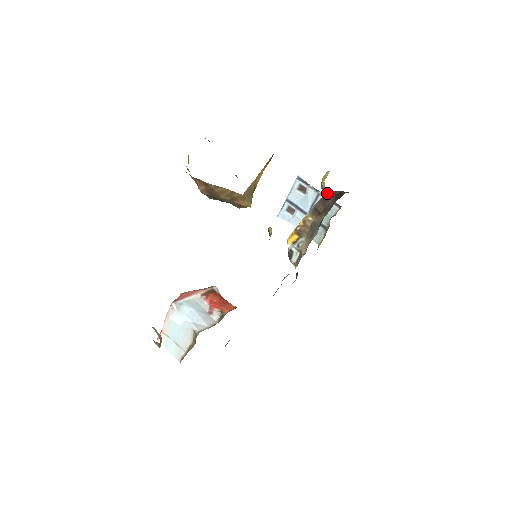
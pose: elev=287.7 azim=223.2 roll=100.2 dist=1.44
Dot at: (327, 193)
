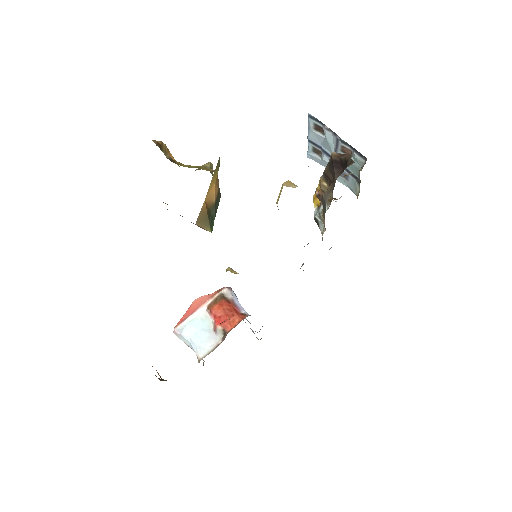
Dot at: (331, 159)
